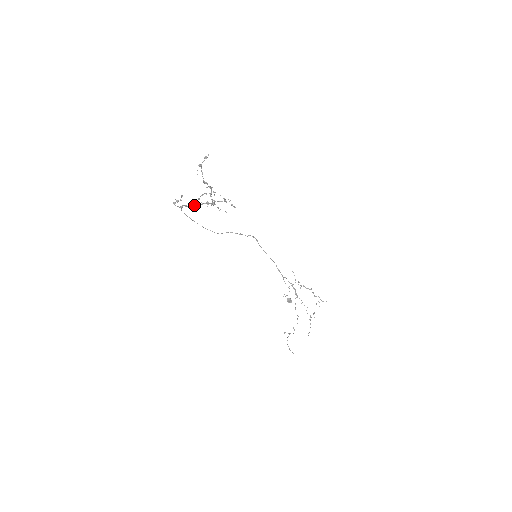
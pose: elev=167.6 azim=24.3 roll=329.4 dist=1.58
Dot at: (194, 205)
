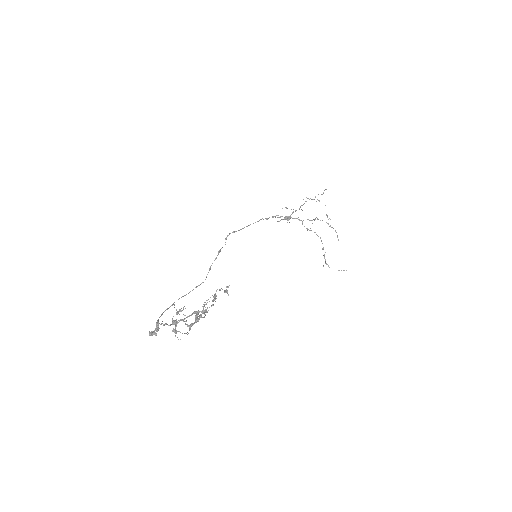
Dot at: (178, 322)
